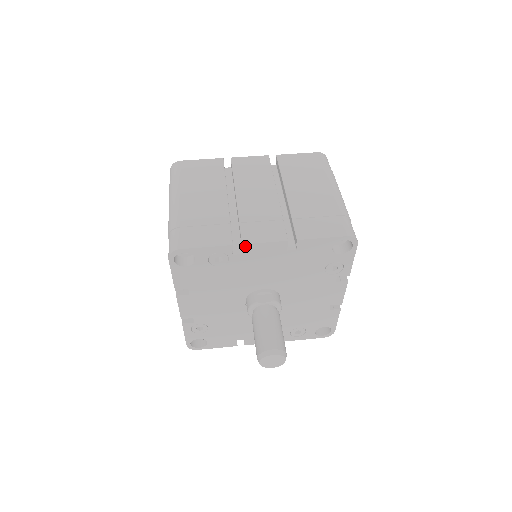
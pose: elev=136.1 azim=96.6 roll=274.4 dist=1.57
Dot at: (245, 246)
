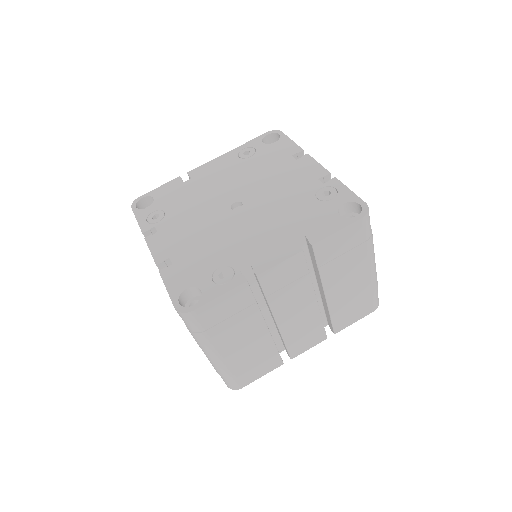
Dot at: (292, 356)
